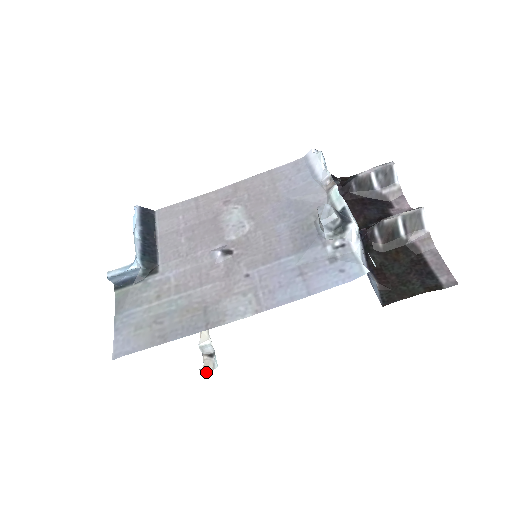
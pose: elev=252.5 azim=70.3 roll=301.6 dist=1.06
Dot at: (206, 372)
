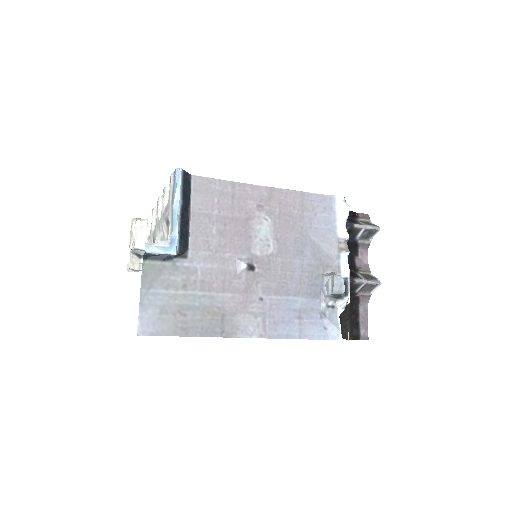
Dot at: occluded
